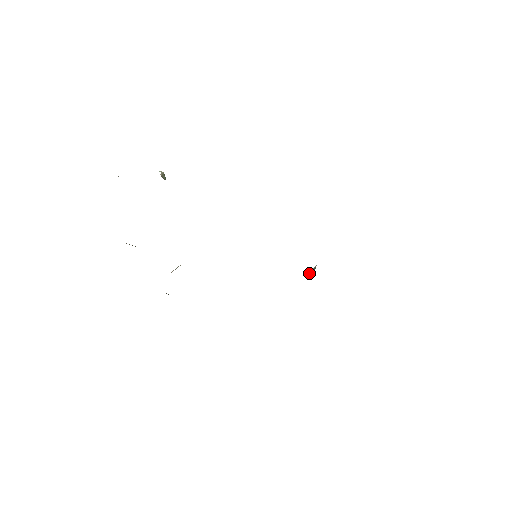
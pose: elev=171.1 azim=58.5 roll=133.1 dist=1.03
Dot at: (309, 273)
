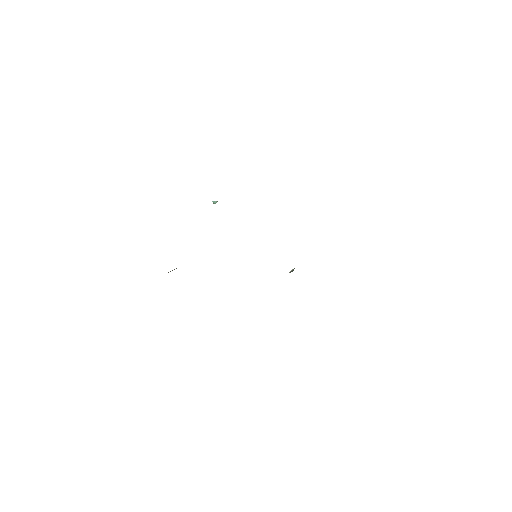
Dot at: occluded
